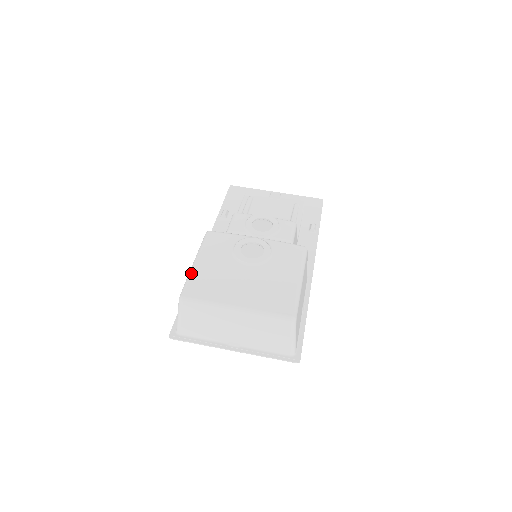
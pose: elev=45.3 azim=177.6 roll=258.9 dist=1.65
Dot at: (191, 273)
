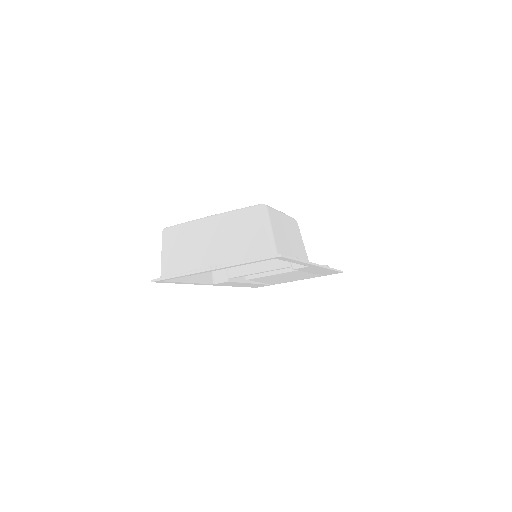
Dot at: occluded
